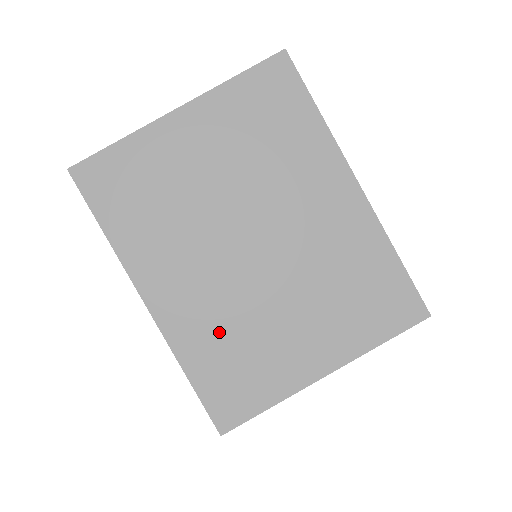
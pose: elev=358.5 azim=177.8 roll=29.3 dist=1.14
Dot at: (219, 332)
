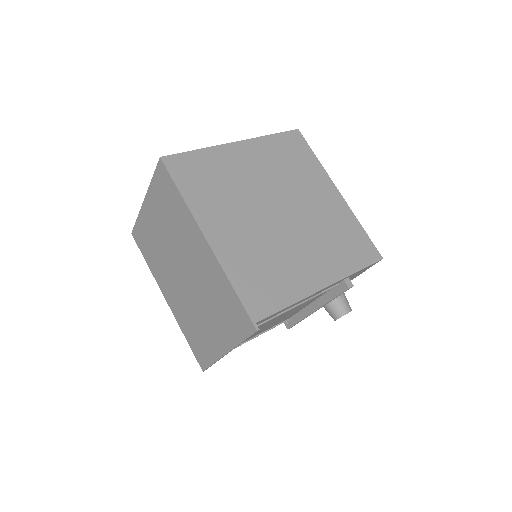
Dot at: (187, 319)
